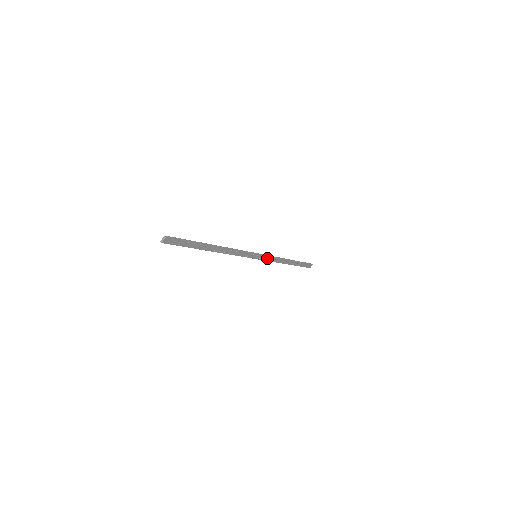
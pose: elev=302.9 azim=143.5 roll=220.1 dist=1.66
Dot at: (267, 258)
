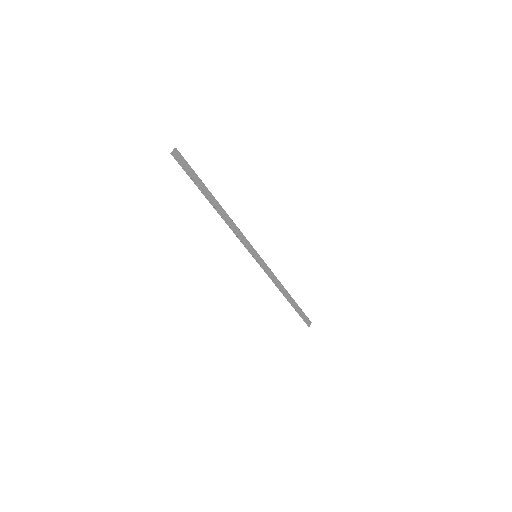
Dot at: (266, 269)
